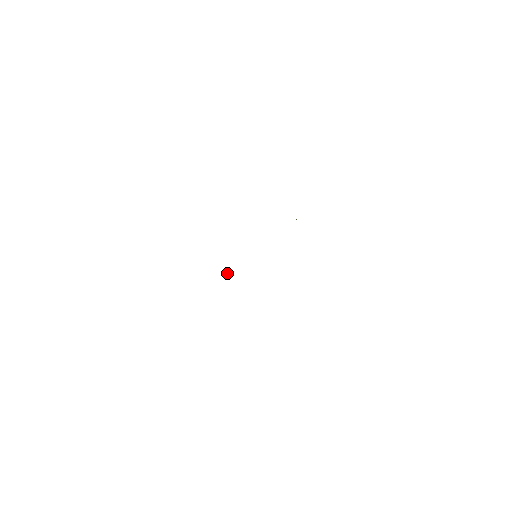
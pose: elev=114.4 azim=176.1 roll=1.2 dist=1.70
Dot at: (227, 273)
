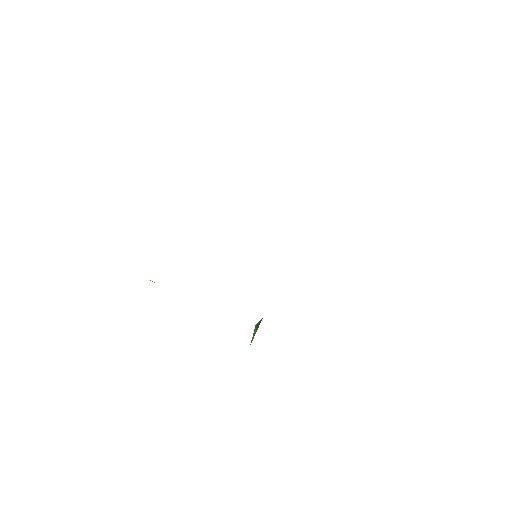
Dot at: occluded
